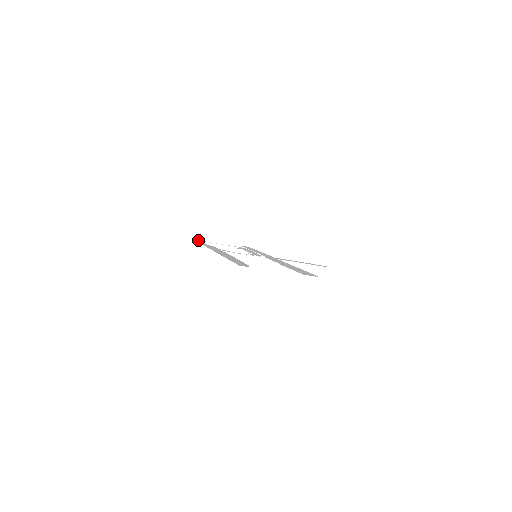
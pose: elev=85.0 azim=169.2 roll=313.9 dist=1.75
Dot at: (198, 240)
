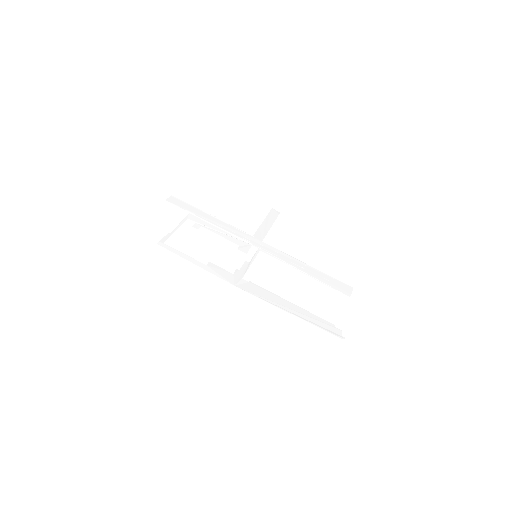
Dot at: (161, 244)
